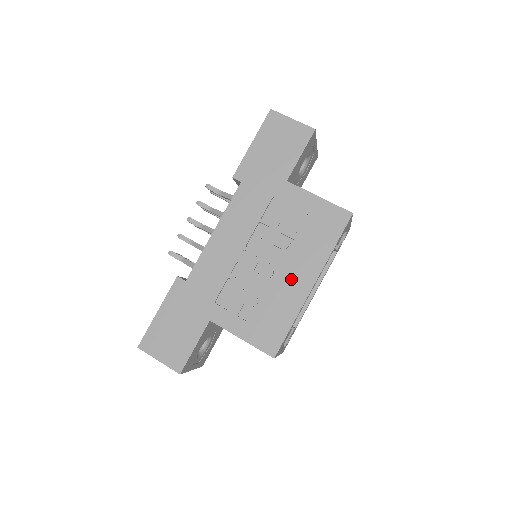
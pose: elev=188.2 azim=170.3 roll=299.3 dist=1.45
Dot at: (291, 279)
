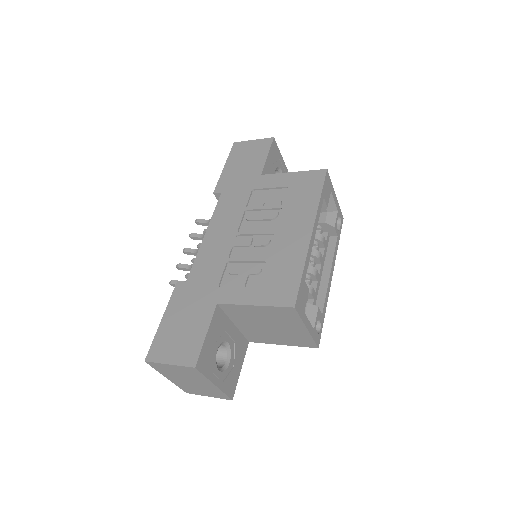
Dot at: (288, 236)
